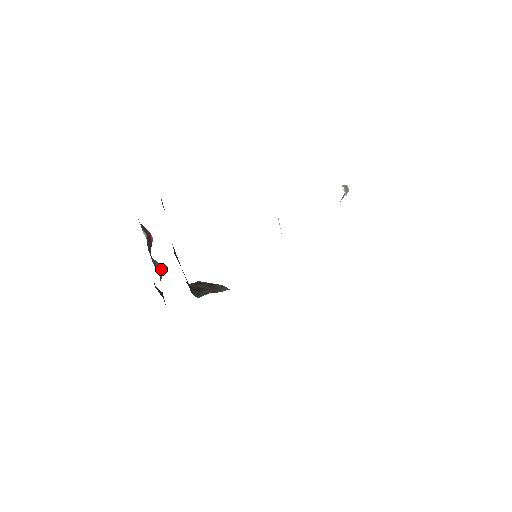
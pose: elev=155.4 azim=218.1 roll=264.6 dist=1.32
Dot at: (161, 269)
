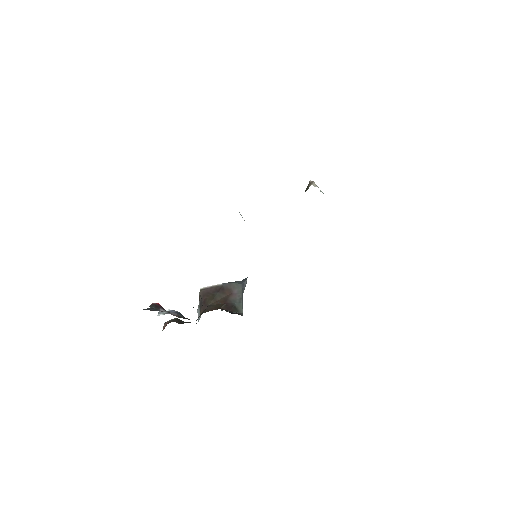
Dot at: (178, 312)
